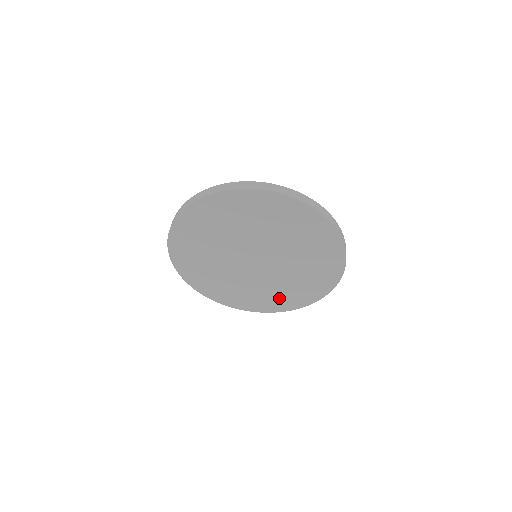
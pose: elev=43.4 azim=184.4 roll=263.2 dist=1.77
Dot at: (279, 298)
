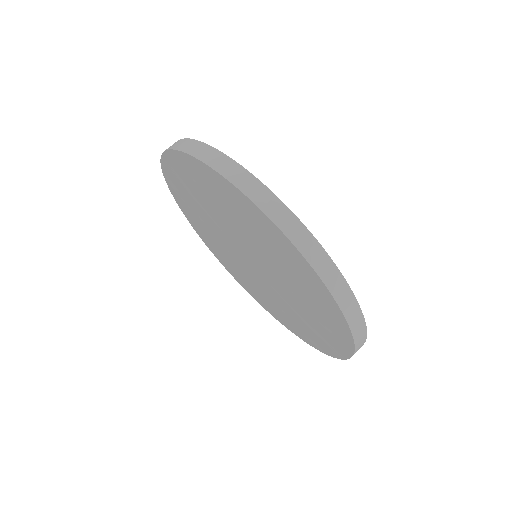
Dot at: (253, 290)
